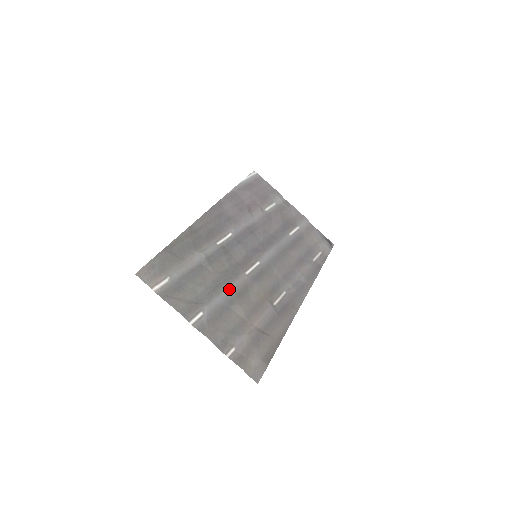
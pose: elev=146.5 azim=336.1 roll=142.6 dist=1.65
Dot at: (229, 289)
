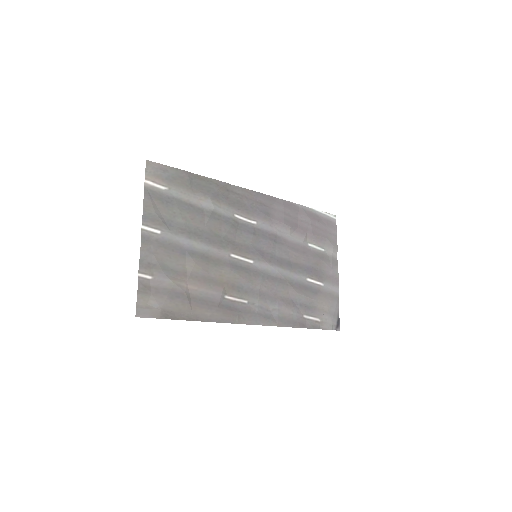
Dot at: (203, 246)
